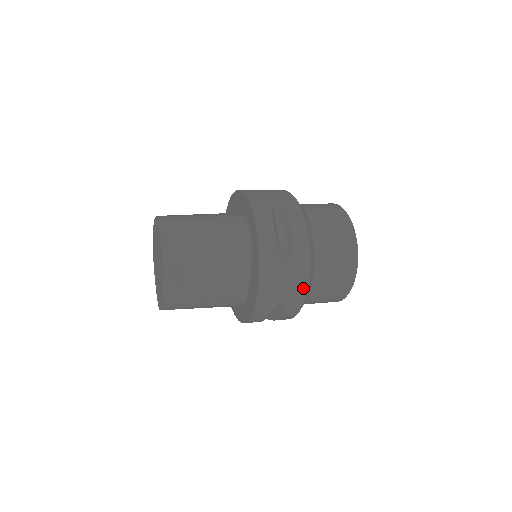
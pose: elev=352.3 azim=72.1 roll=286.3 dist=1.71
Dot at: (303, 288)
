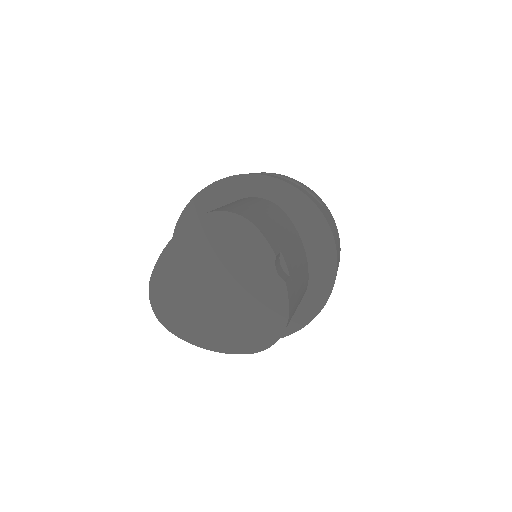
Dot at: (337, 231)
